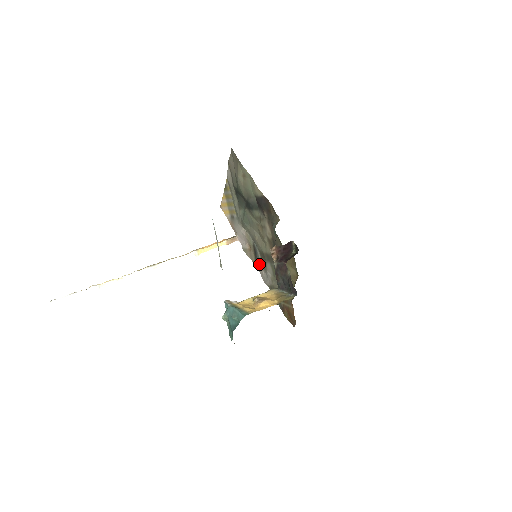
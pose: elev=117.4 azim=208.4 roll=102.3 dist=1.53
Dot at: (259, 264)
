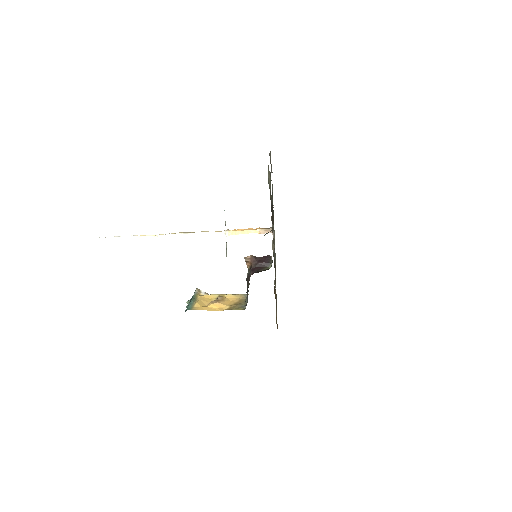
Dot at: occluded
